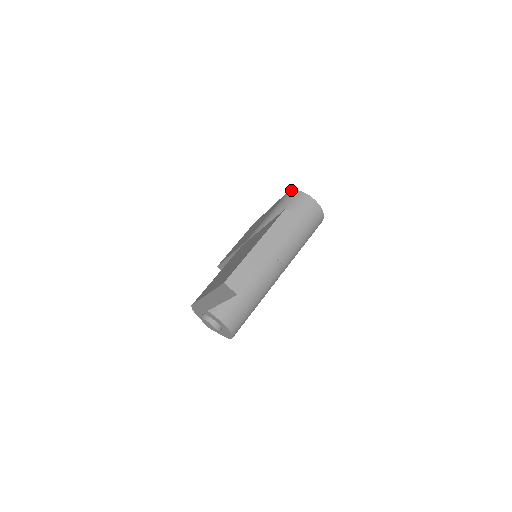
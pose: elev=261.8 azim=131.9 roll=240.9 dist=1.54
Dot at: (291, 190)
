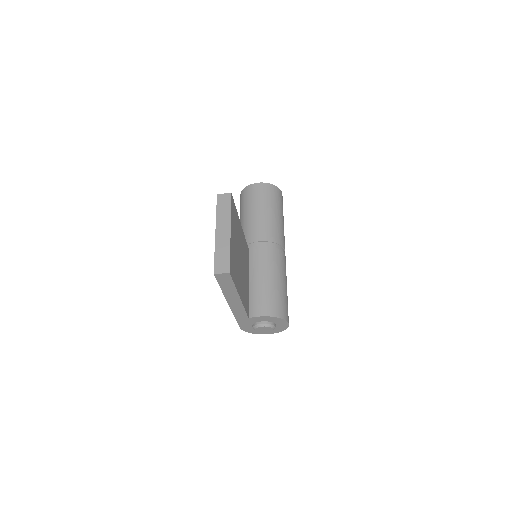
Dot at: (240, 194)
